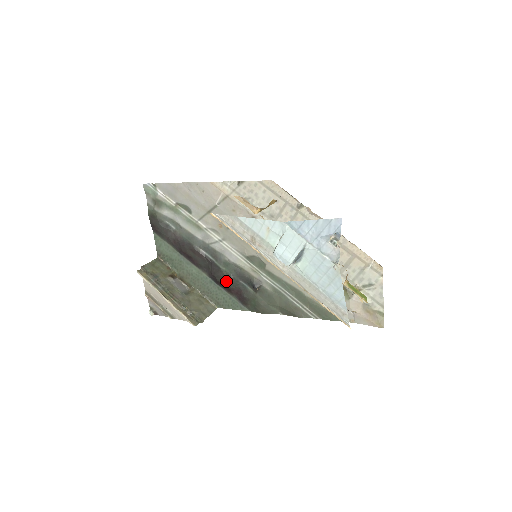
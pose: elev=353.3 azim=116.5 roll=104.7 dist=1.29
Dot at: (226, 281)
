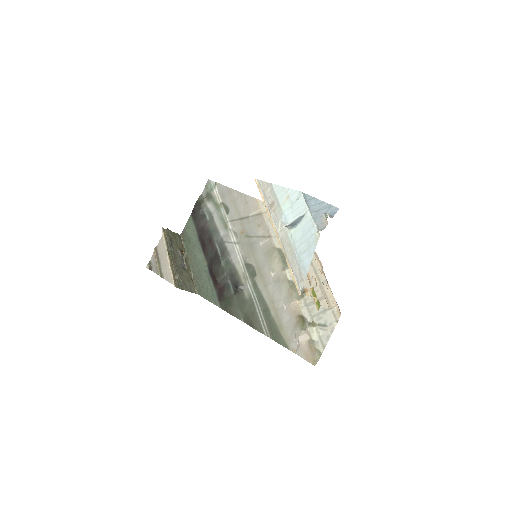
Dot at: (219, 275)
